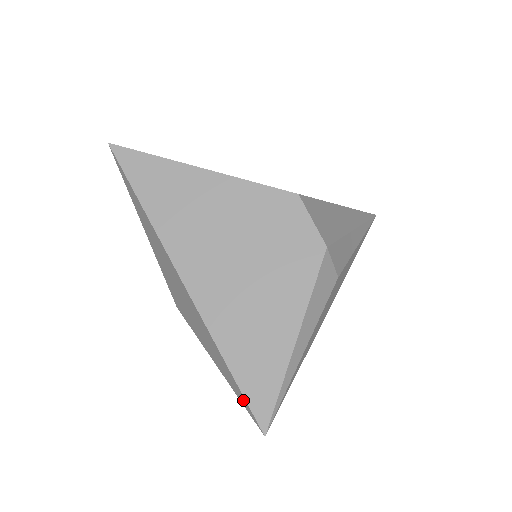
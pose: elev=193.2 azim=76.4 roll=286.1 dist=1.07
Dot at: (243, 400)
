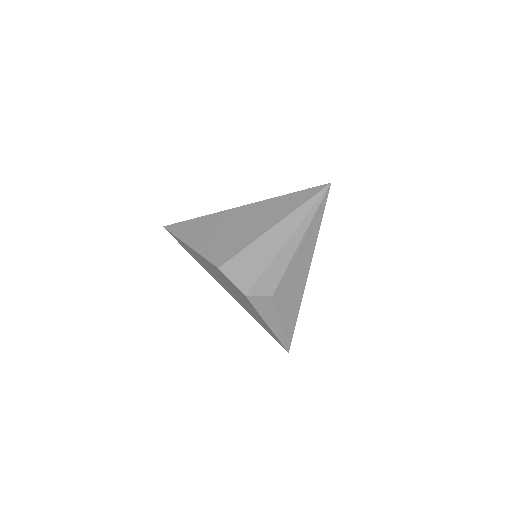
Dot at: occluded
